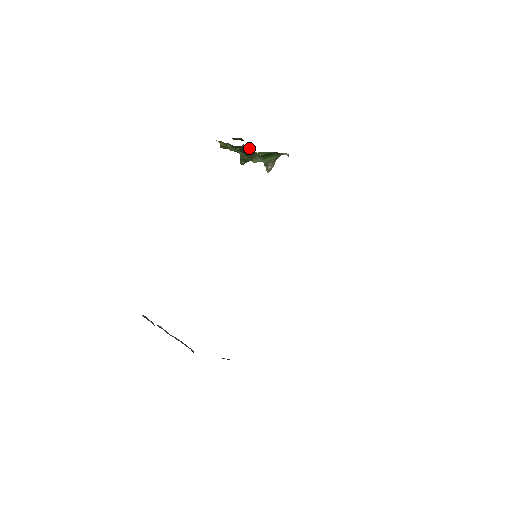
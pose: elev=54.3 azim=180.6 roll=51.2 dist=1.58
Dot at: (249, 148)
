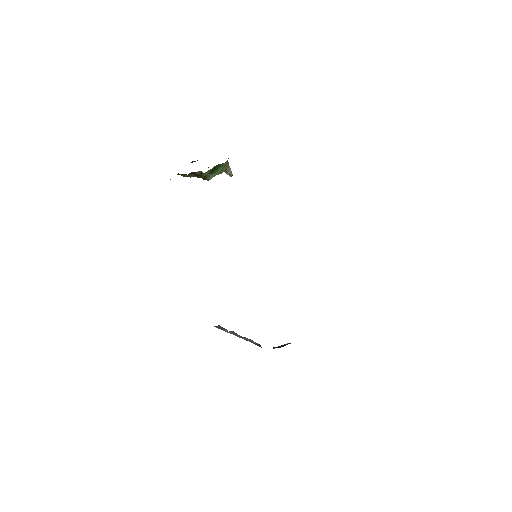
Dot at: (197, 172)
